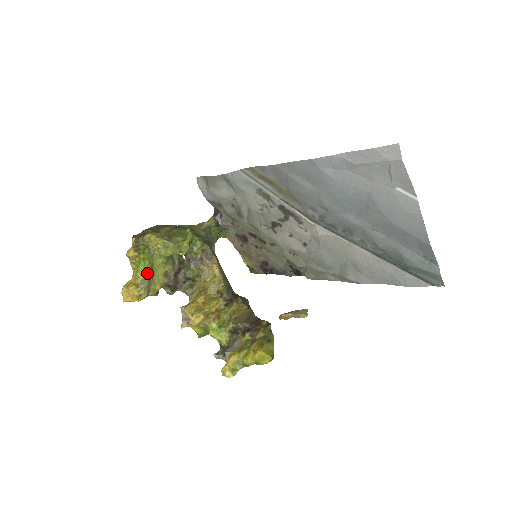
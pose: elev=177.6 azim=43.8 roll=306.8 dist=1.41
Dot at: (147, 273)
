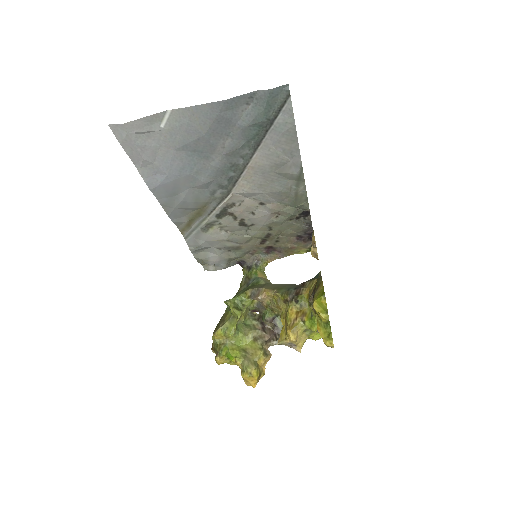
Dot at: (239, 357)
